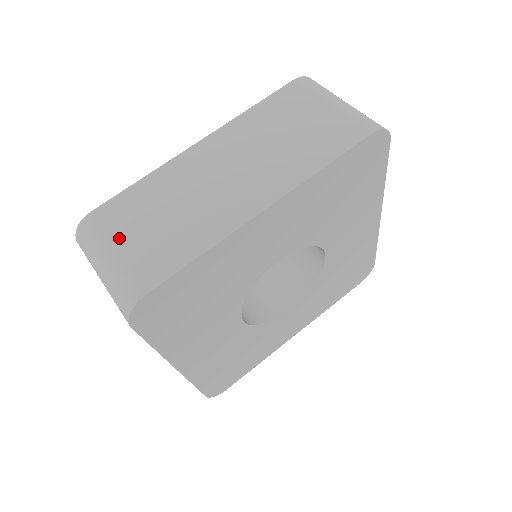
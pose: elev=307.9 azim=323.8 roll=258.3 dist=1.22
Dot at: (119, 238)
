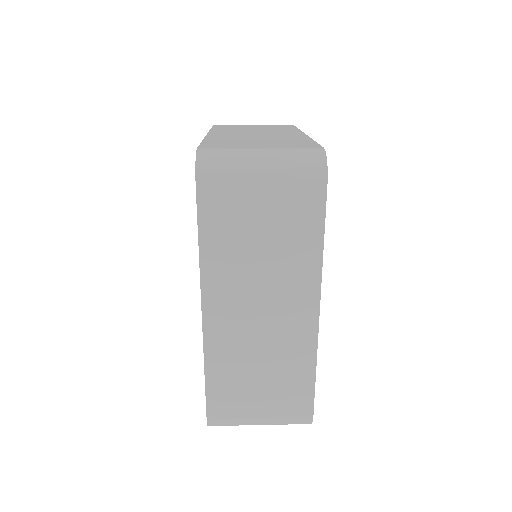
Dot at: (250, 146)
